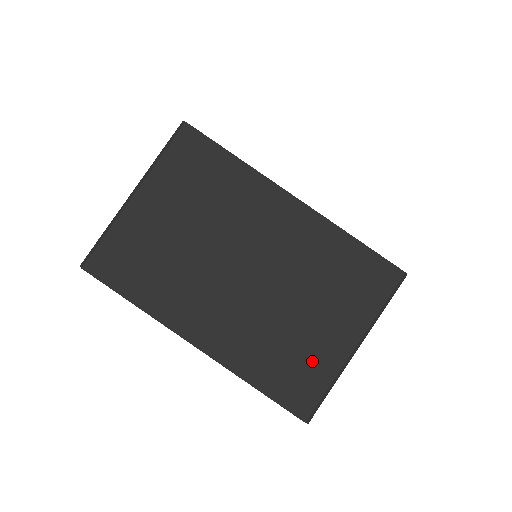
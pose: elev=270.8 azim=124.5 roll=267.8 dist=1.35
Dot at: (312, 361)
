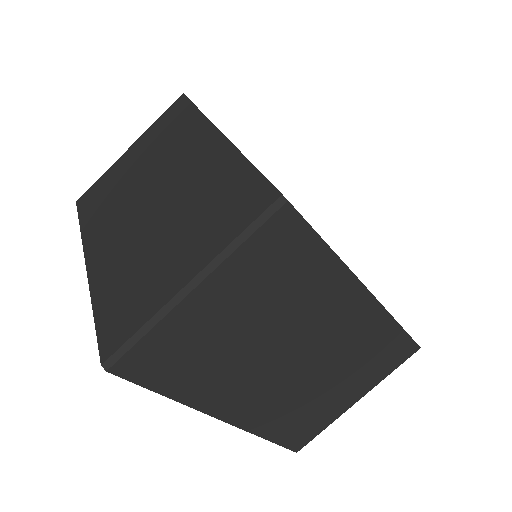
Dot at: (320, 415)
